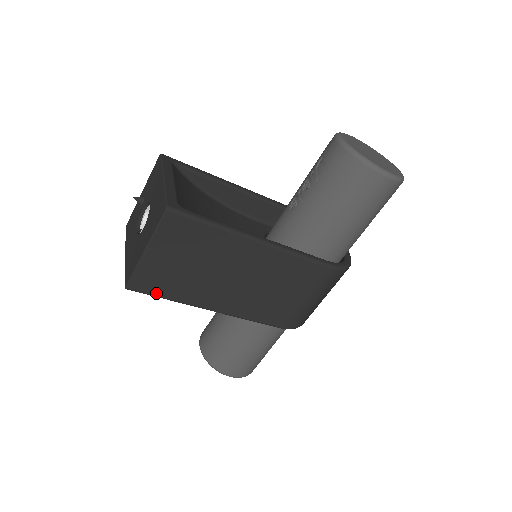
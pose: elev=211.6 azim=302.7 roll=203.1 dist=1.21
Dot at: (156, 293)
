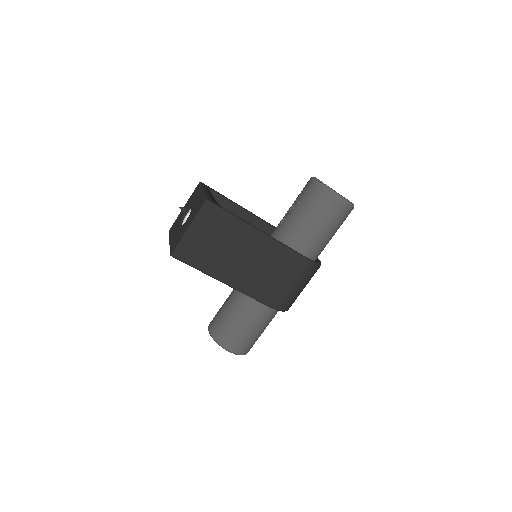
Dot at: (190, 262)
